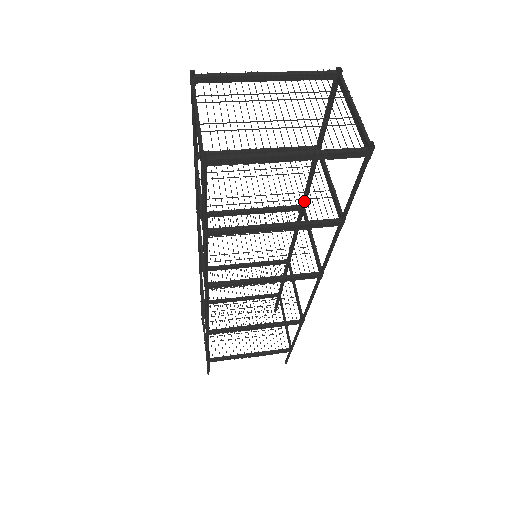
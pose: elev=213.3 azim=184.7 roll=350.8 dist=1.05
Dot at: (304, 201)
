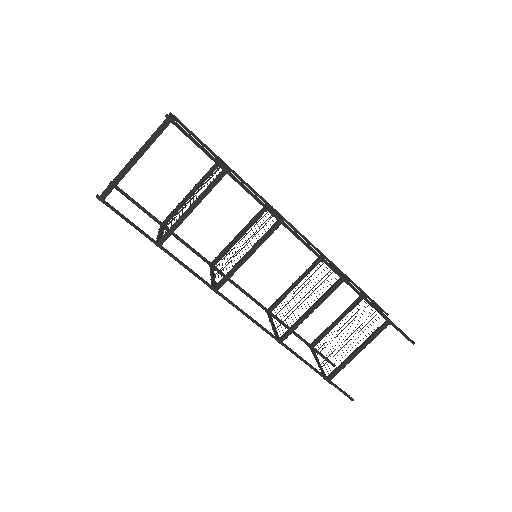
Dot at: (262, 199)
